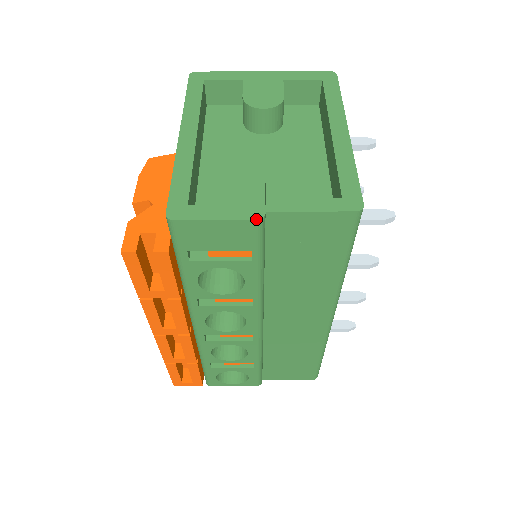
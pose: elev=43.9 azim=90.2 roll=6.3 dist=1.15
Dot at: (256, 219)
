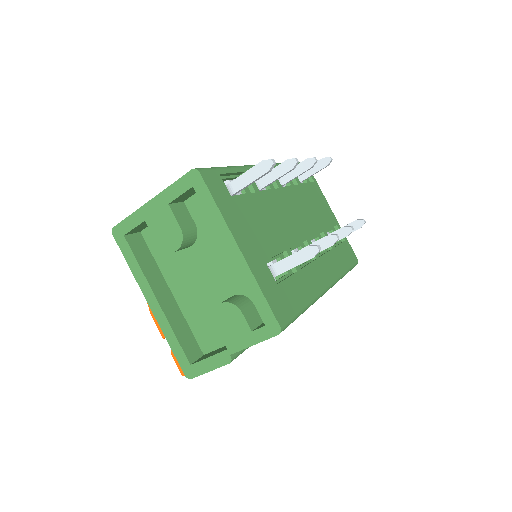
Dot at: (228, 363)
